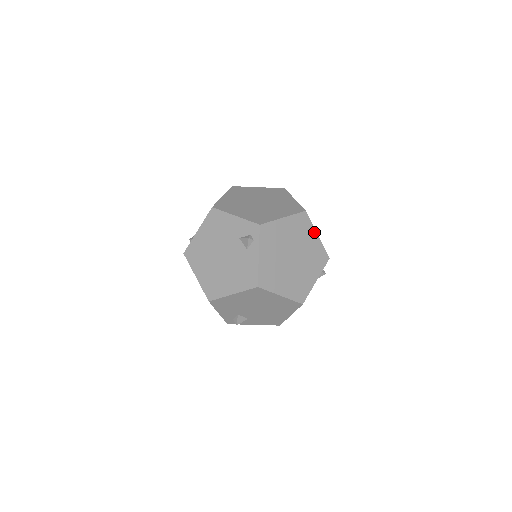
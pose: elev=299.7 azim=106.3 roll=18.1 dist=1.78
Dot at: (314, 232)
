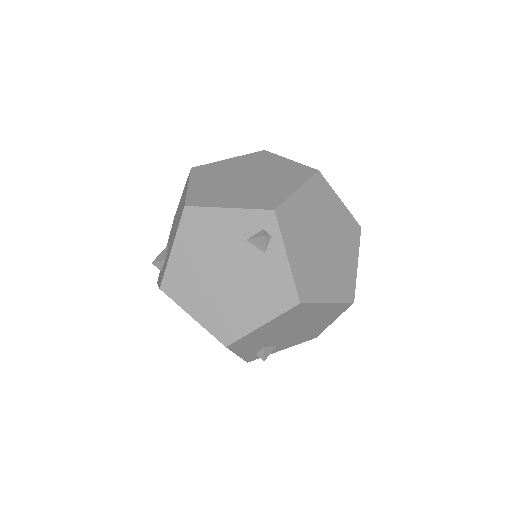
Dot at: (336, 198)
